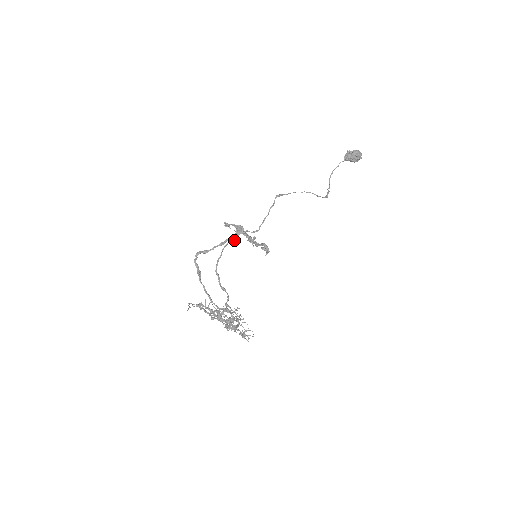
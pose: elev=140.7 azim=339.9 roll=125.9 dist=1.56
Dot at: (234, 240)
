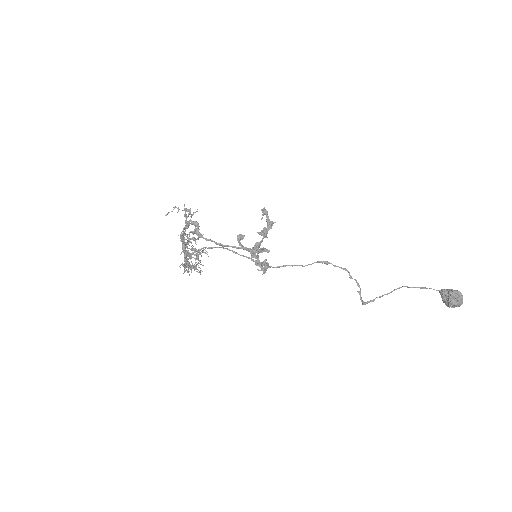
Dot at: (240, 245)
